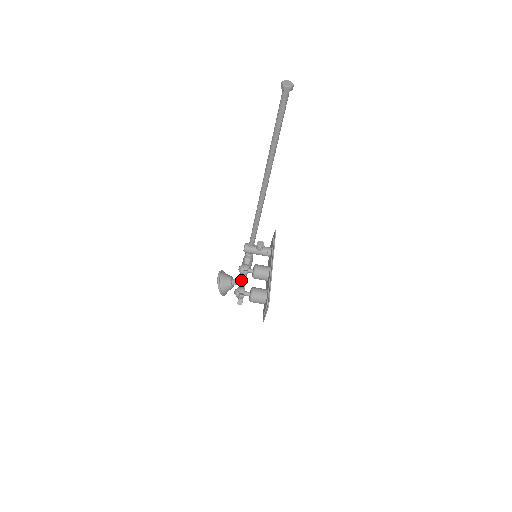
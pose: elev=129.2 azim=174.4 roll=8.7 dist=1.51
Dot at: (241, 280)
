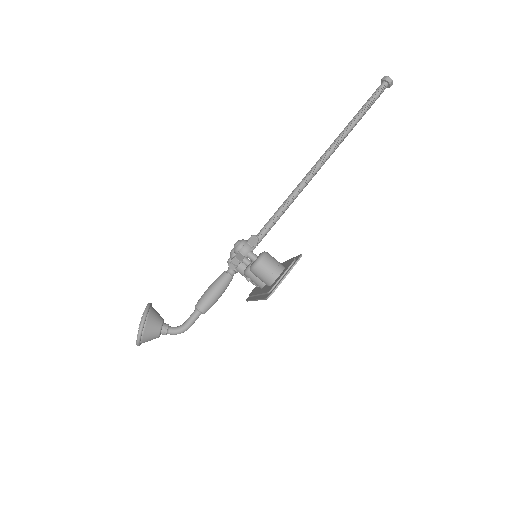
Dot at: (231, 261)
